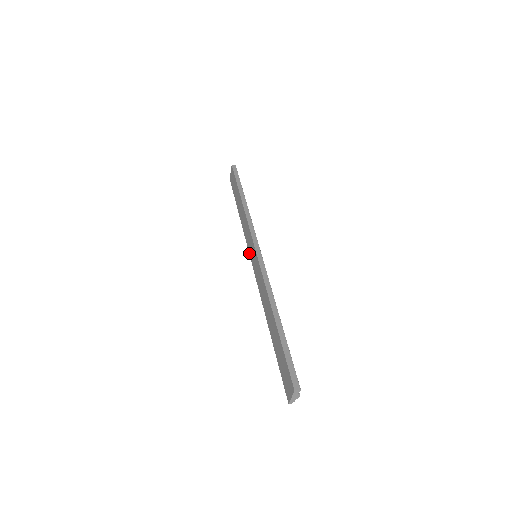
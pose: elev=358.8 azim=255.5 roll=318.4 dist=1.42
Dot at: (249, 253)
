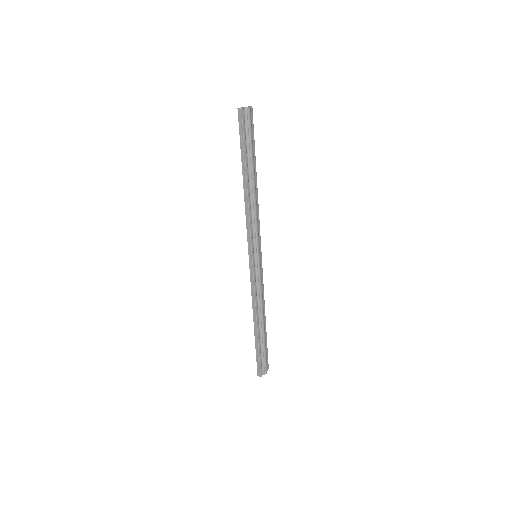
Dot at: occluded
